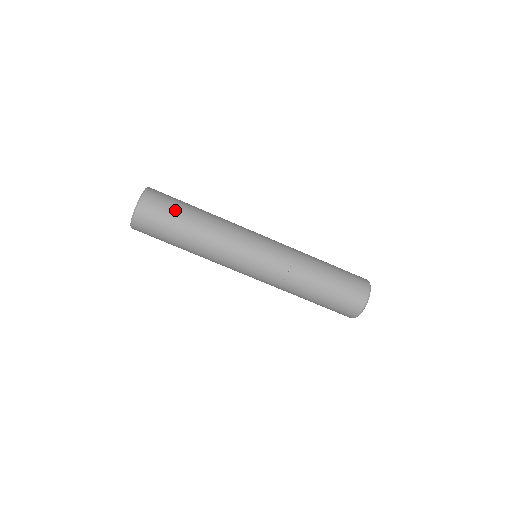
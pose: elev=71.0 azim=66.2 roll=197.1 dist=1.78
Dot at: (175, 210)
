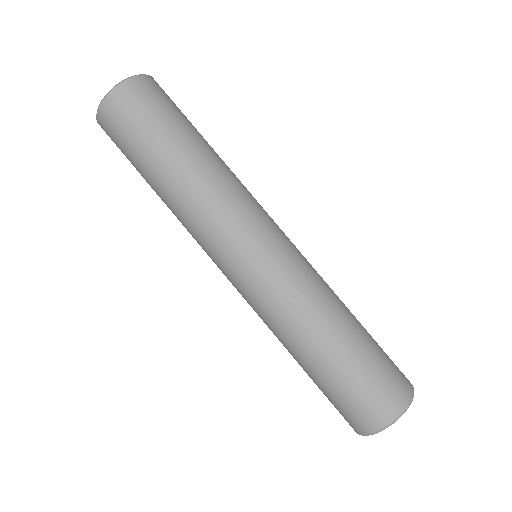
Dot at: occluded
